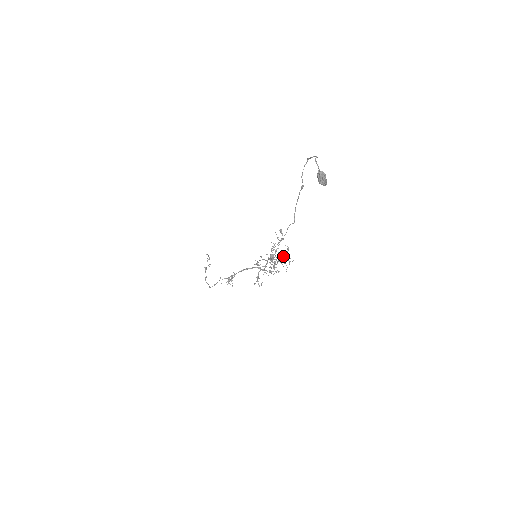
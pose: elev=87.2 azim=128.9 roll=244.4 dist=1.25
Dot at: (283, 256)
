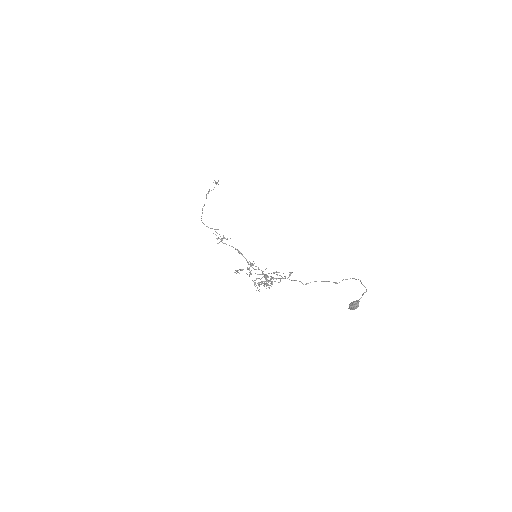
Dot at: occluded
